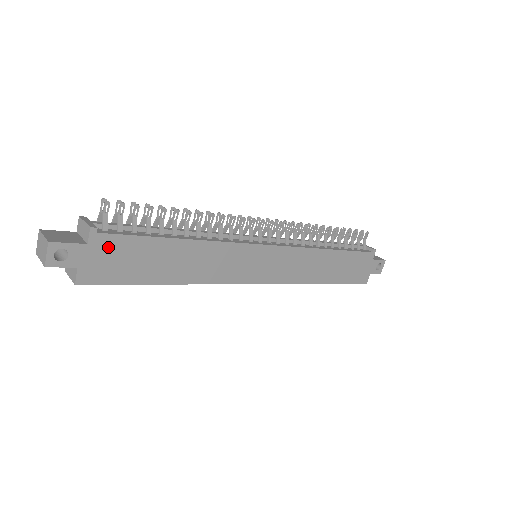
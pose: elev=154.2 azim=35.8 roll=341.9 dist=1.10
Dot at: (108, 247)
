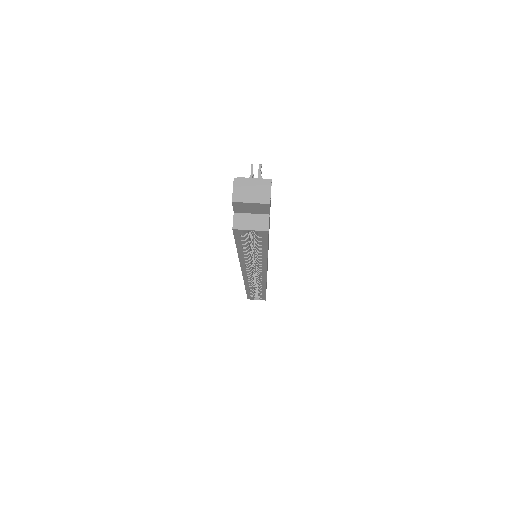
Dot at: (270, 203)
